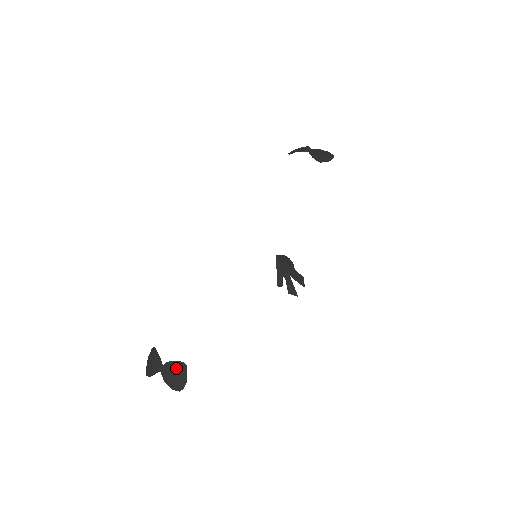
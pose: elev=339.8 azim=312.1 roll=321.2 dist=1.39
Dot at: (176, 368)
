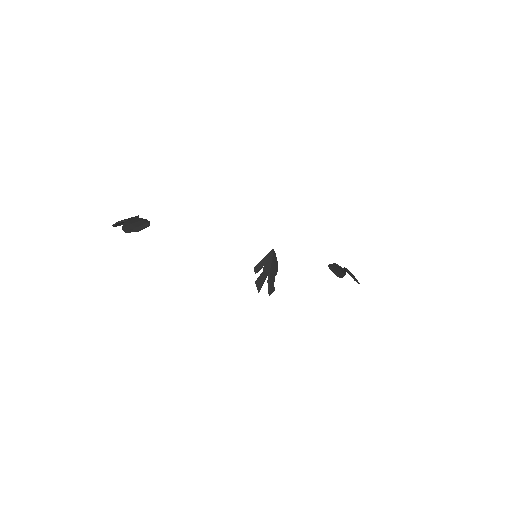
Dot at: (142, 221)
